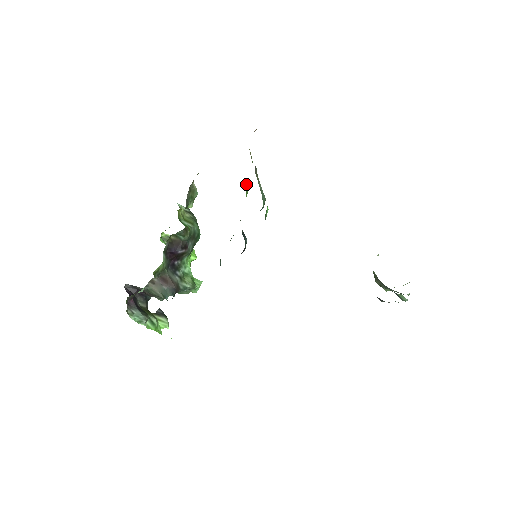
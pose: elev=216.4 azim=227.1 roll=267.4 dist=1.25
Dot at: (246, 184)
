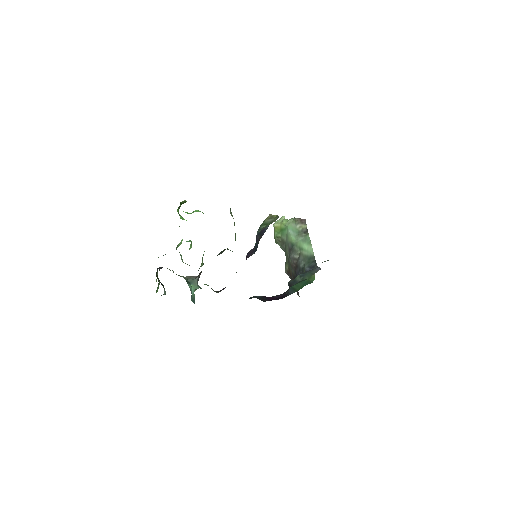
Dot at: occluded
